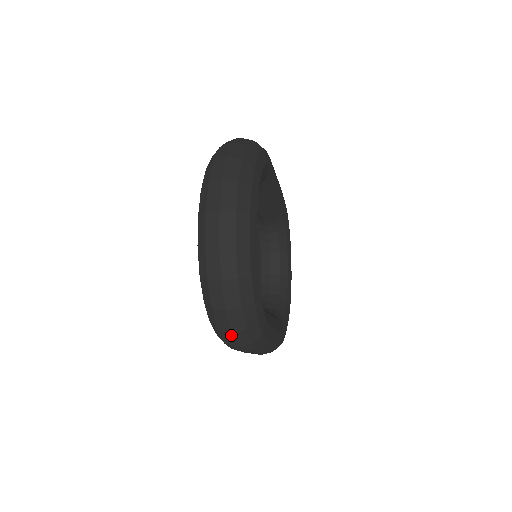
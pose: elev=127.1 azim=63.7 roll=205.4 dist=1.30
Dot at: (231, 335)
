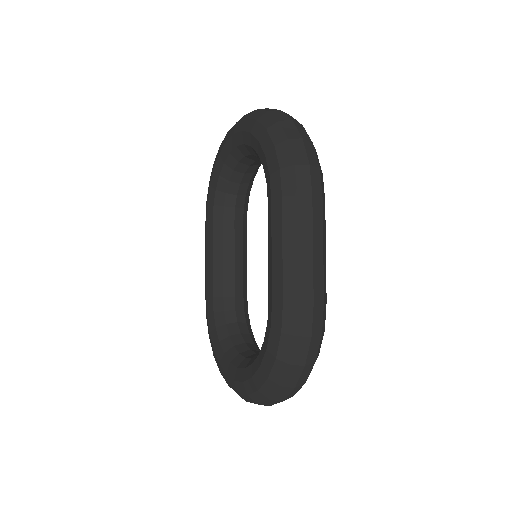
Dot at: (302, 142)
